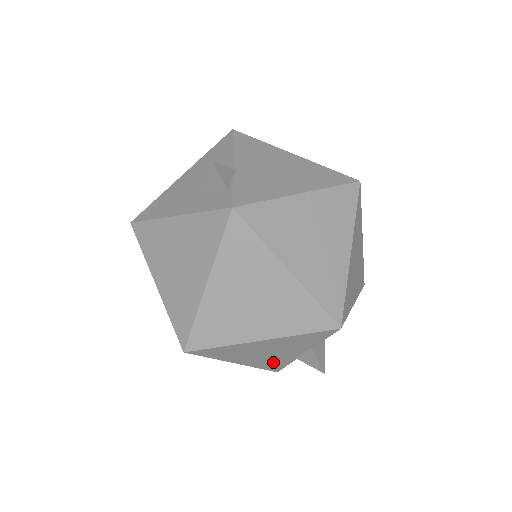
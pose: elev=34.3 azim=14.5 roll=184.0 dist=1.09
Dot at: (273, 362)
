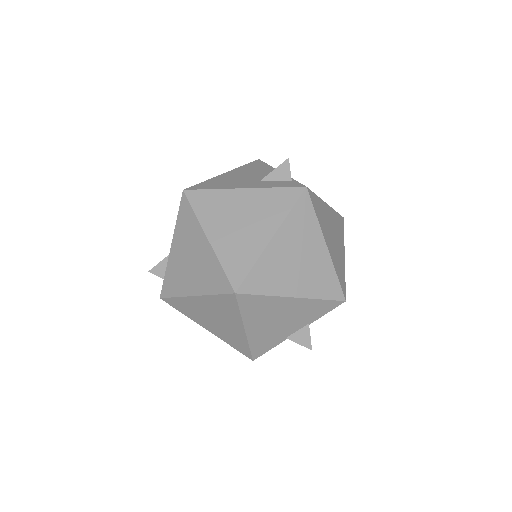
Dot at: (267, 340)
